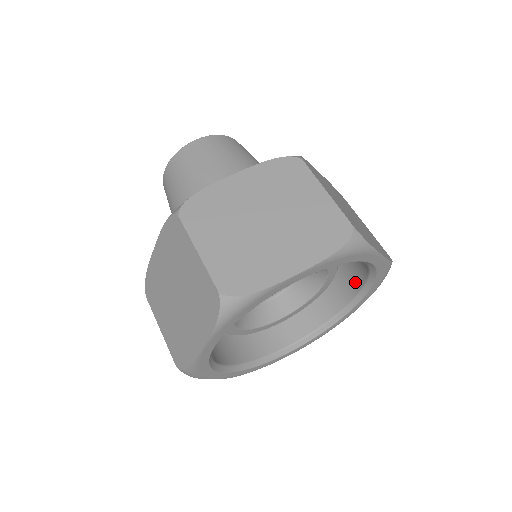
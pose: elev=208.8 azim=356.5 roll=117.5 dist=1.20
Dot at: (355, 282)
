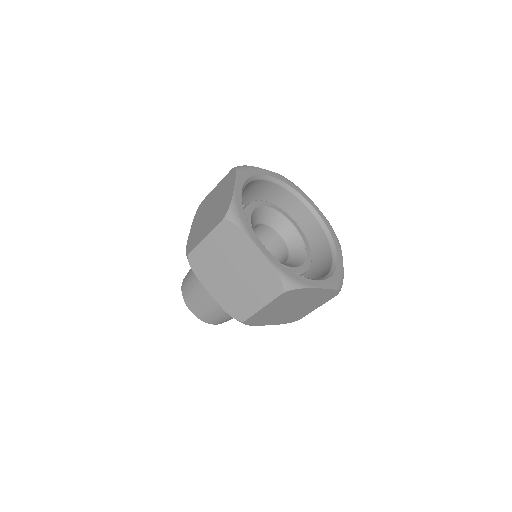
Dot at: (297, 206)
